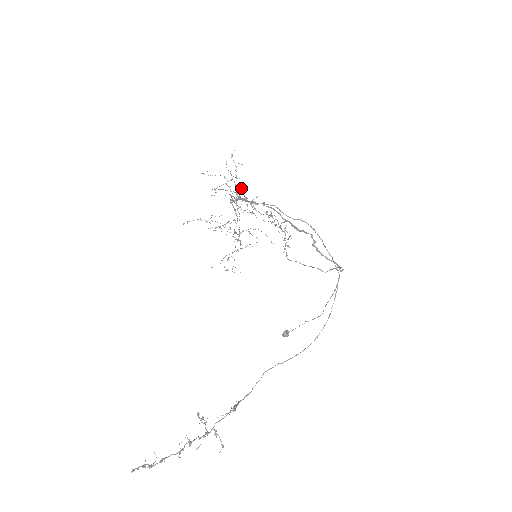
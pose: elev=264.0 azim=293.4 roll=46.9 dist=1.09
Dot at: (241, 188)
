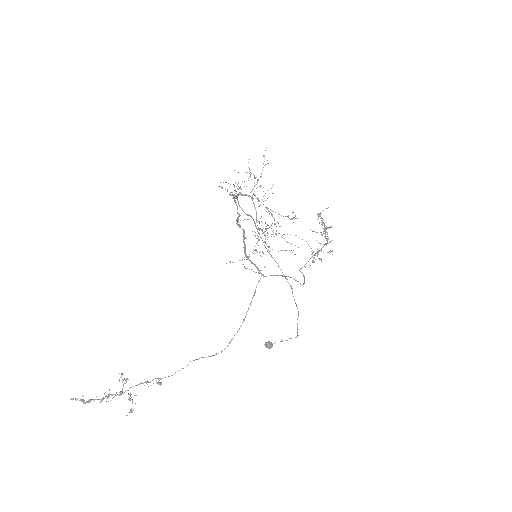
Dot at: (235, 182)
